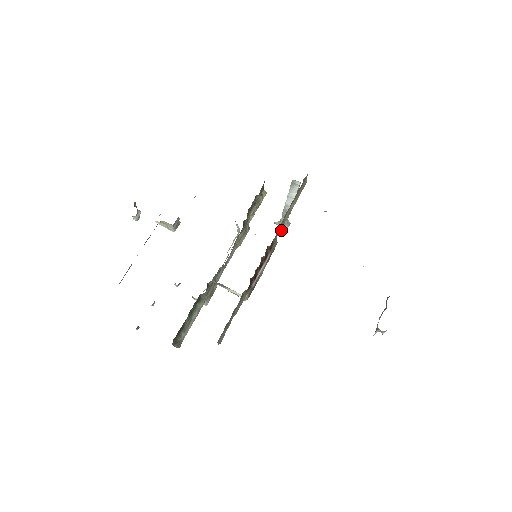
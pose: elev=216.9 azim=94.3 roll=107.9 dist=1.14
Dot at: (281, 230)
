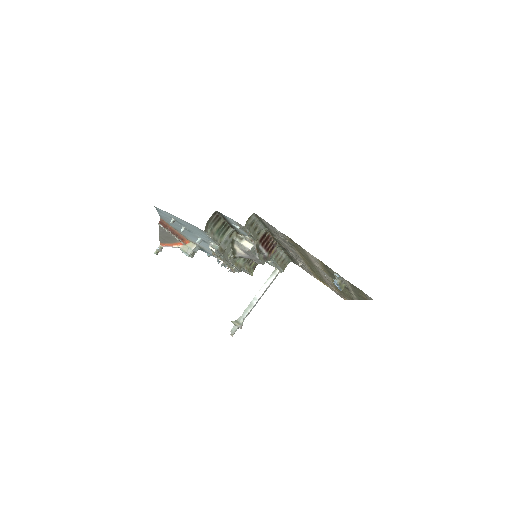
Dot at: (230, 334)
